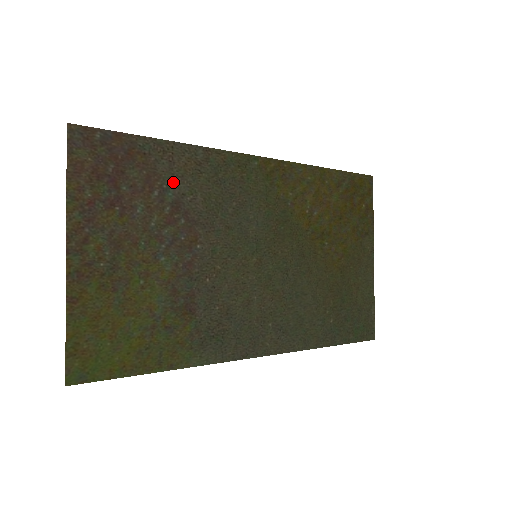
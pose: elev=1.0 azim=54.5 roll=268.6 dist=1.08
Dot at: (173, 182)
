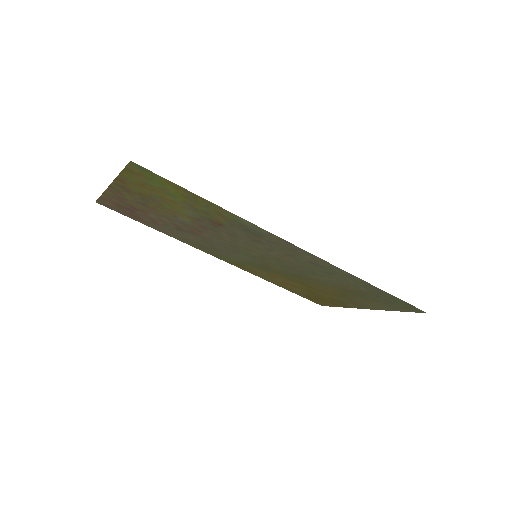
Dot at: (170, 230)
